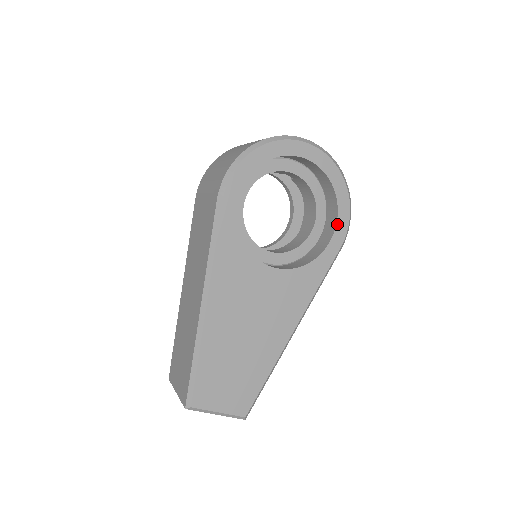
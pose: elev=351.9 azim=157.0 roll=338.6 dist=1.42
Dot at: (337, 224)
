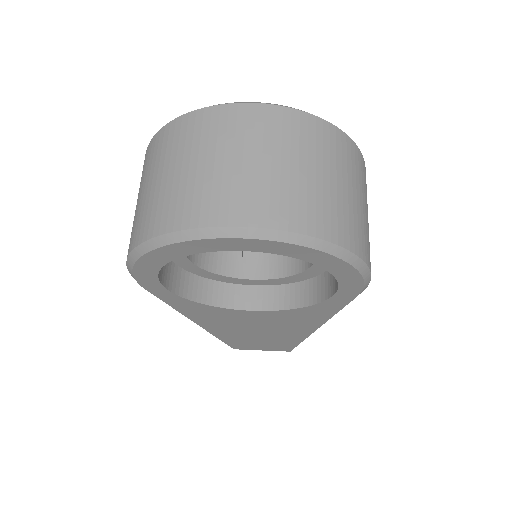
Dot at: (340, 284)
